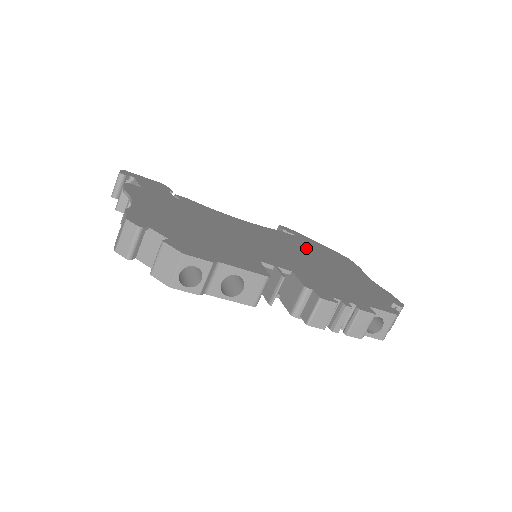
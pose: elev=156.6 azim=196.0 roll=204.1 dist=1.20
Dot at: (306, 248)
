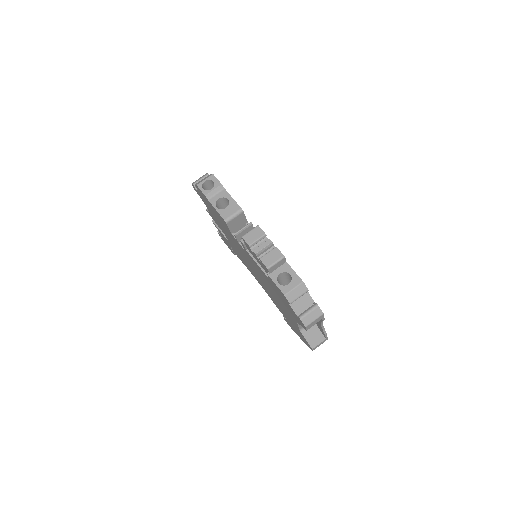
Dot at: occluded
